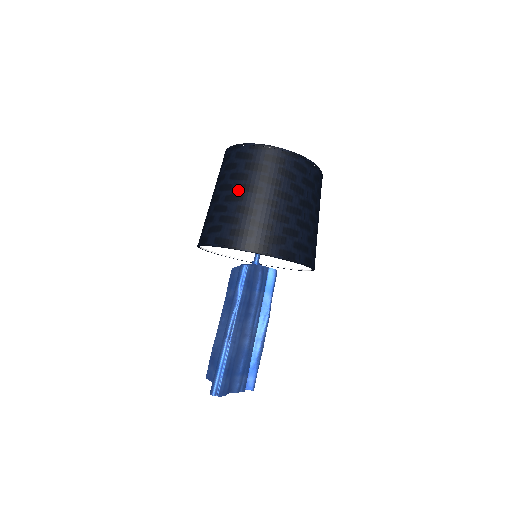
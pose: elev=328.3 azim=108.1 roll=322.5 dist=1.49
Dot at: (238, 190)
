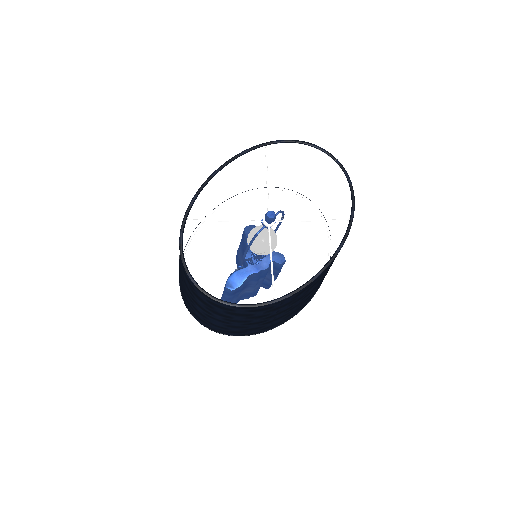
Dot at: (188, 295)
